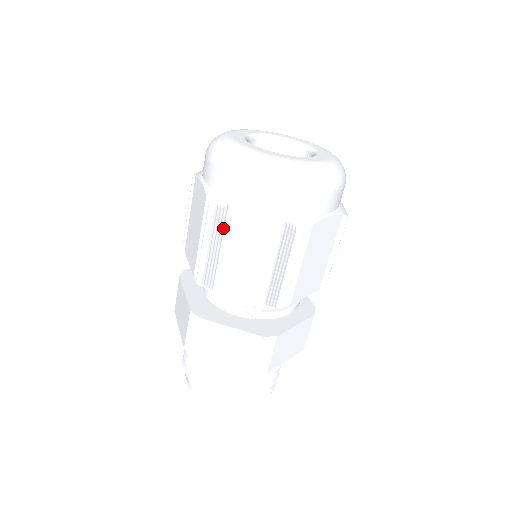
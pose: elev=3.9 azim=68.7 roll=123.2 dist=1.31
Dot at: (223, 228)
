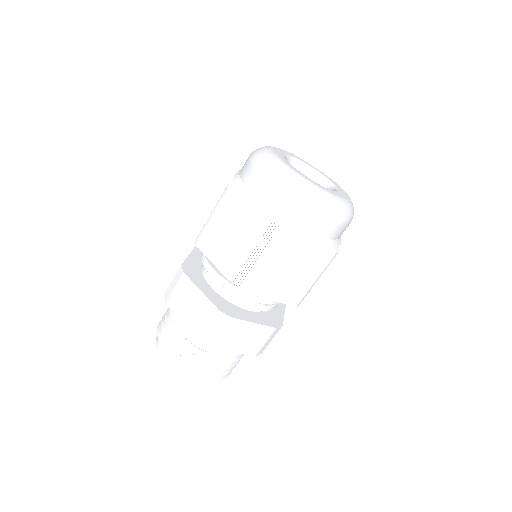
Dot at: (283, 248)
